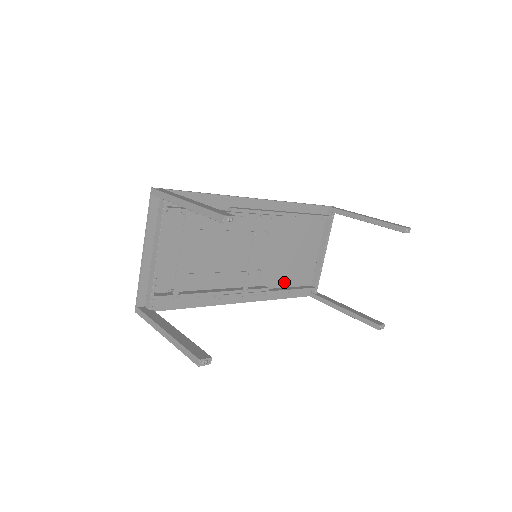
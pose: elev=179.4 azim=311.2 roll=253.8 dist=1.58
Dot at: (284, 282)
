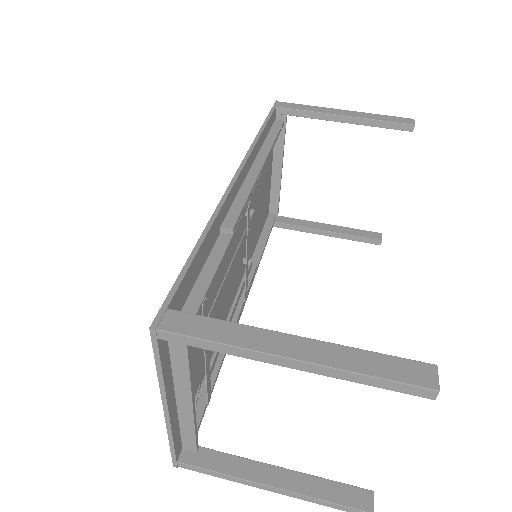
Dot at: (256, 239)
